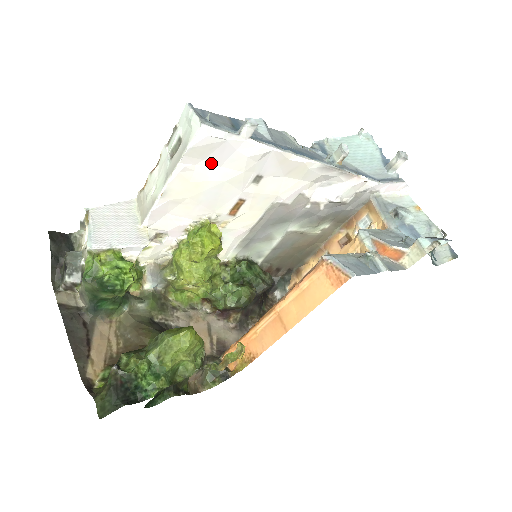
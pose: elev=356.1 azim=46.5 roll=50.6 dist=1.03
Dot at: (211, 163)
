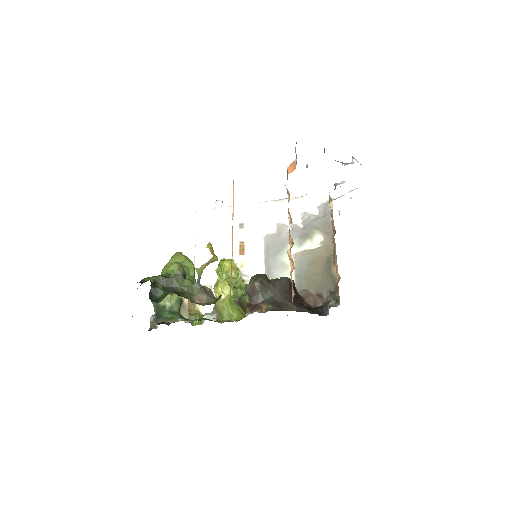
Dot at: (212, 229)
